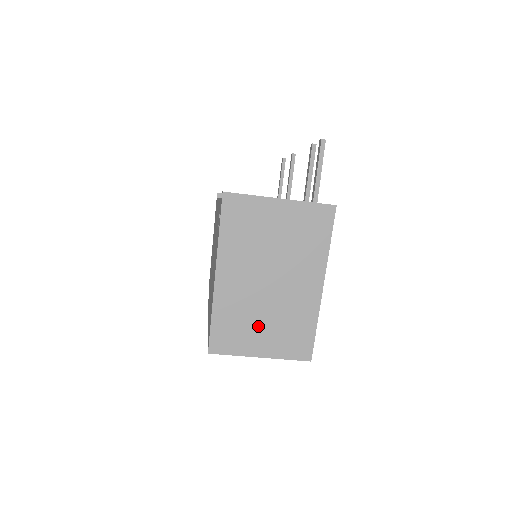
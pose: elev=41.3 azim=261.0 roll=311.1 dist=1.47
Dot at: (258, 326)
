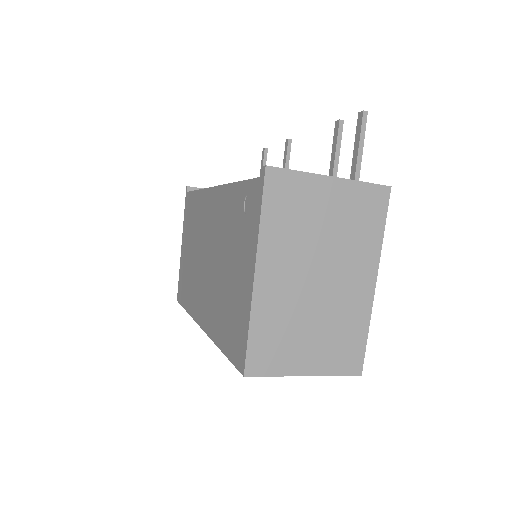
Dot at: (304, 337)
